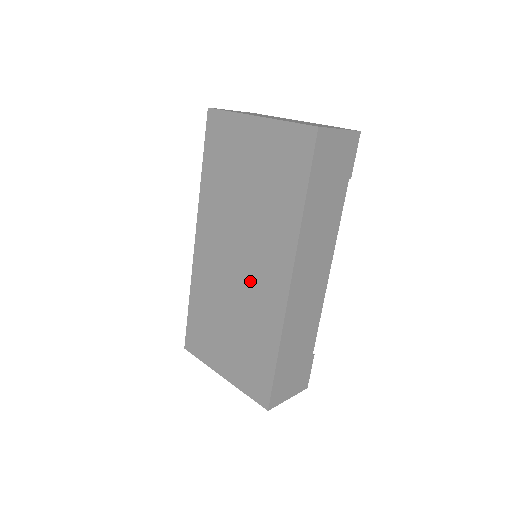
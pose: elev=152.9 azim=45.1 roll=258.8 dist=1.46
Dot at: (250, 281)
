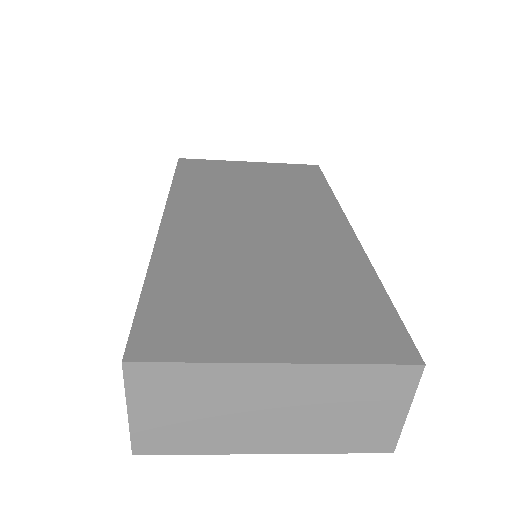
Dot at: (289, 236)
